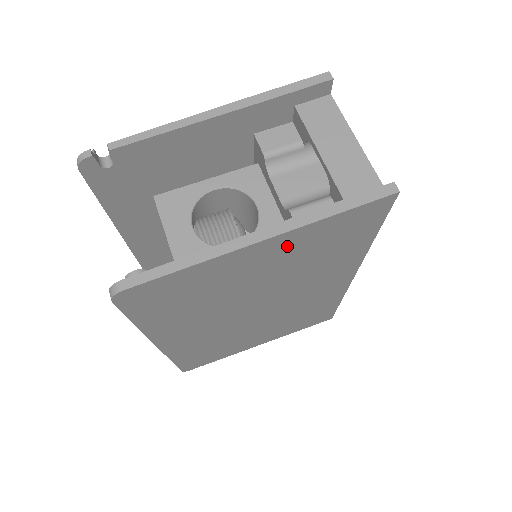
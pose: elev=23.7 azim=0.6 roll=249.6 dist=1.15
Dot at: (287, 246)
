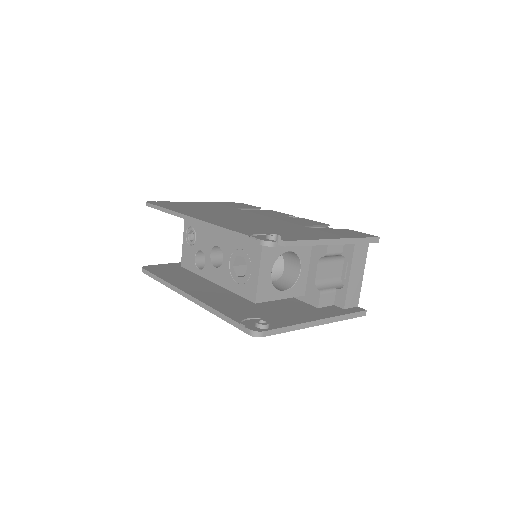
Dot at: occluded
